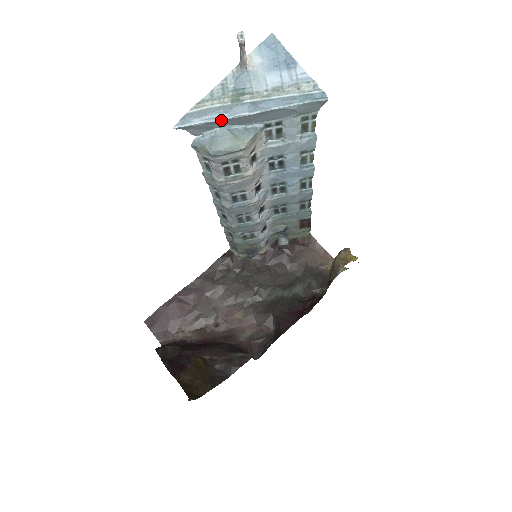
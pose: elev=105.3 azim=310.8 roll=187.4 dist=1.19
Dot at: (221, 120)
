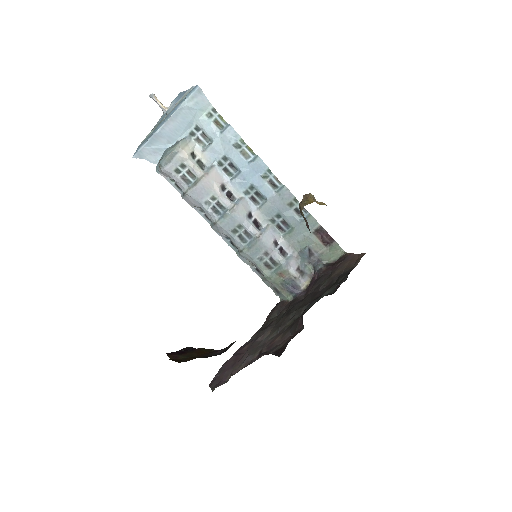
Dot at: (153, 137)
